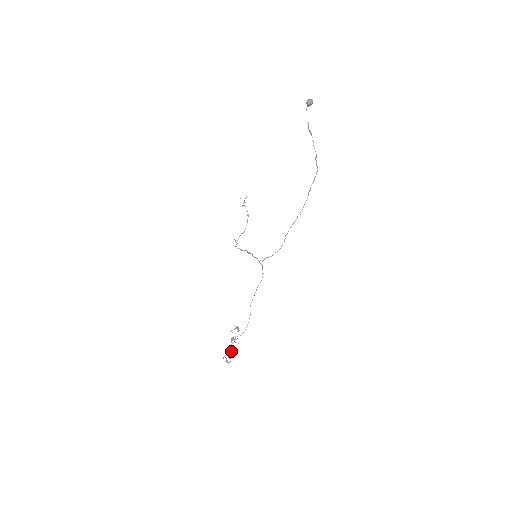
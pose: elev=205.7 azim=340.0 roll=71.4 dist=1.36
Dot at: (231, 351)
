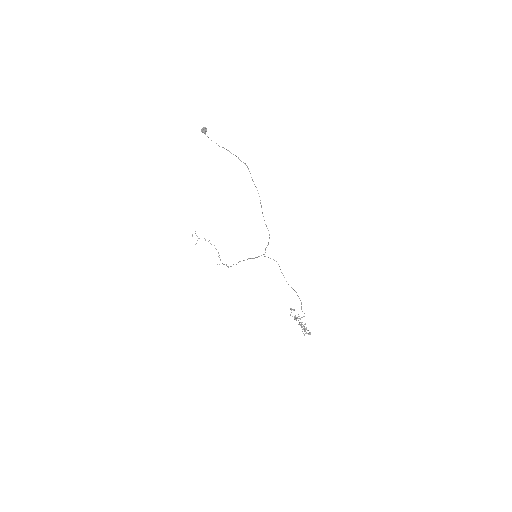
Dot at: (303, 326)
